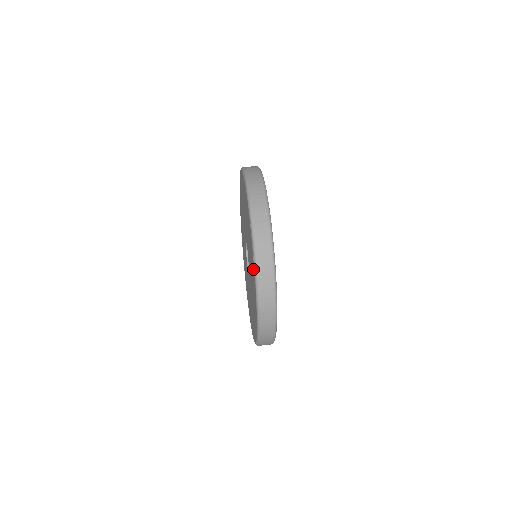
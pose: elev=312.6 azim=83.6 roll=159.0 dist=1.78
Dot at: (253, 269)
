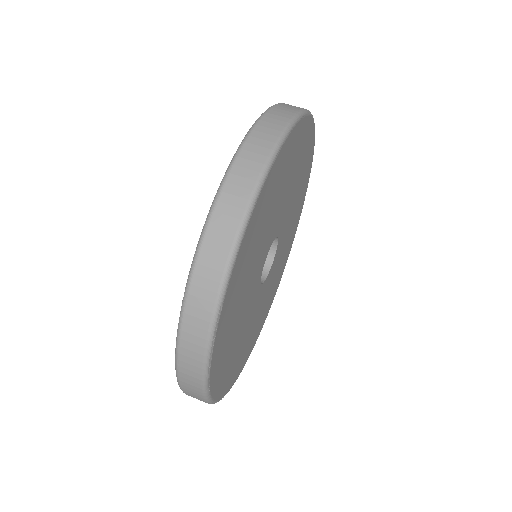
Dot at: occluded
